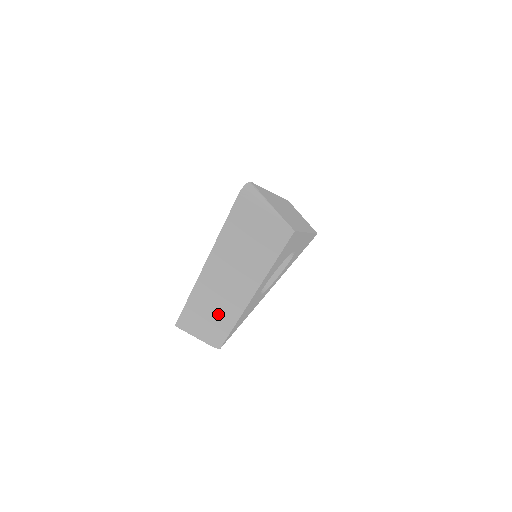
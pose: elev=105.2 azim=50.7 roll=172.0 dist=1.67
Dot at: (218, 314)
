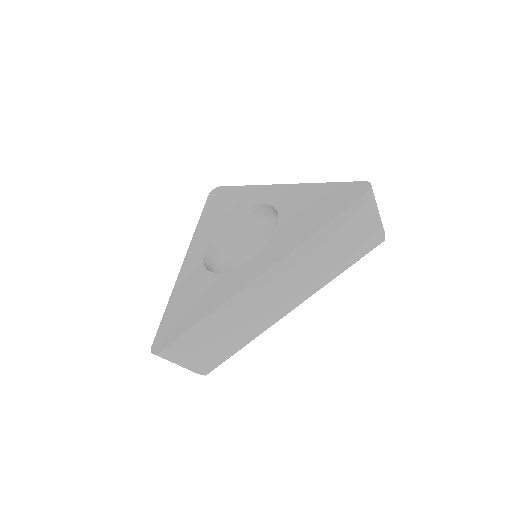
Dot at: occluded
